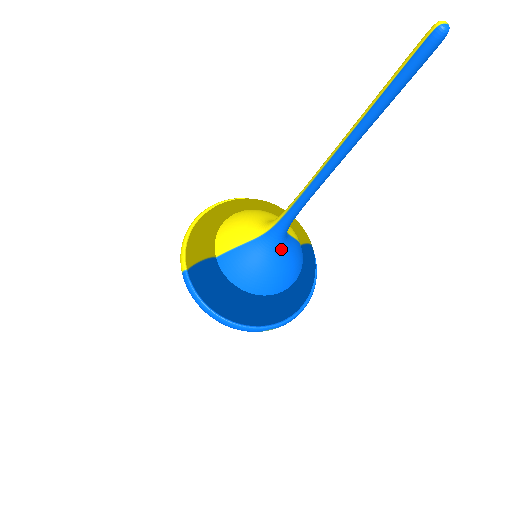
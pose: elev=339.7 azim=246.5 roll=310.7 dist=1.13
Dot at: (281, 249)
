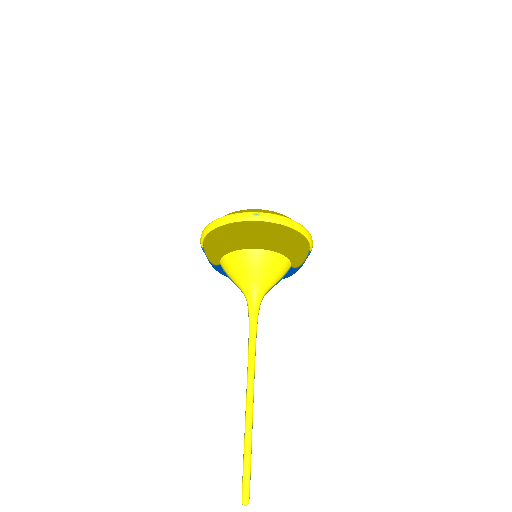
Dot at: occluded
